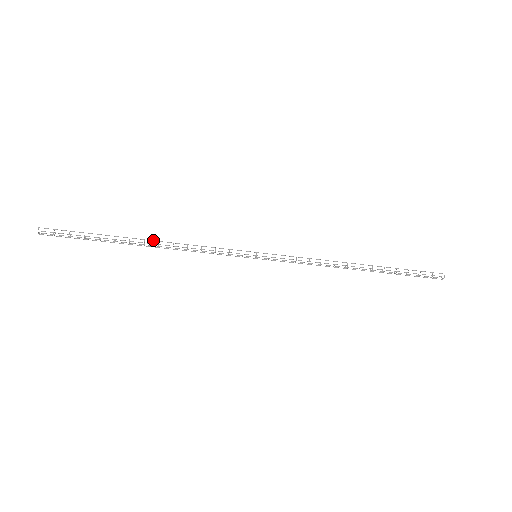
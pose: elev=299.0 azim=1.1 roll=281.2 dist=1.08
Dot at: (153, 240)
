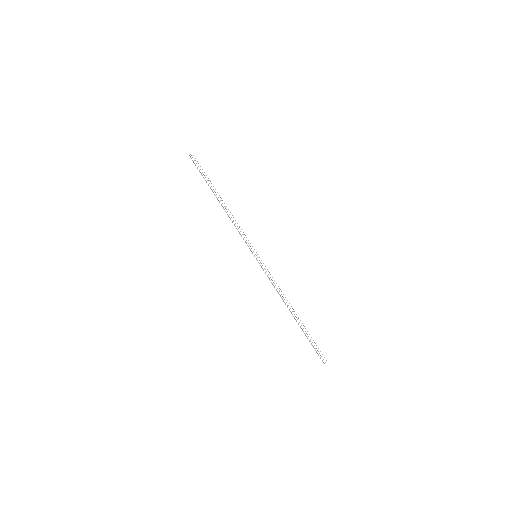
Dot at: occluded
